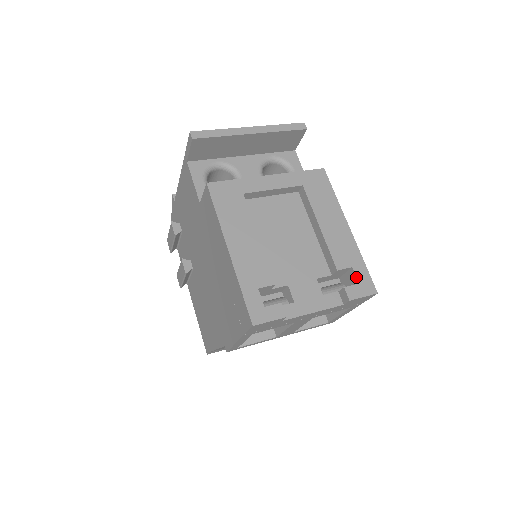
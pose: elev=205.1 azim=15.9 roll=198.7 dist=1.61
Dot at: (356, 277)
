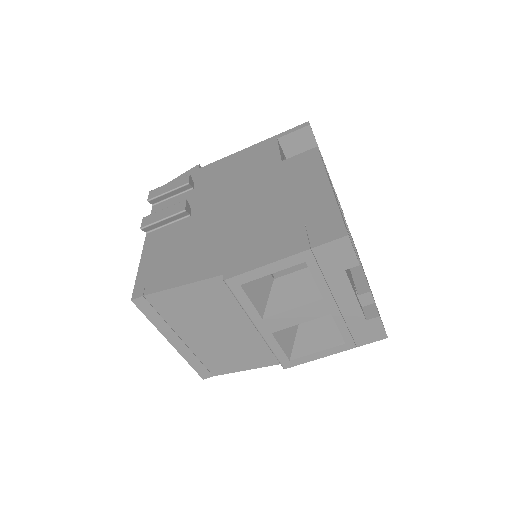
Dot at: occluded
